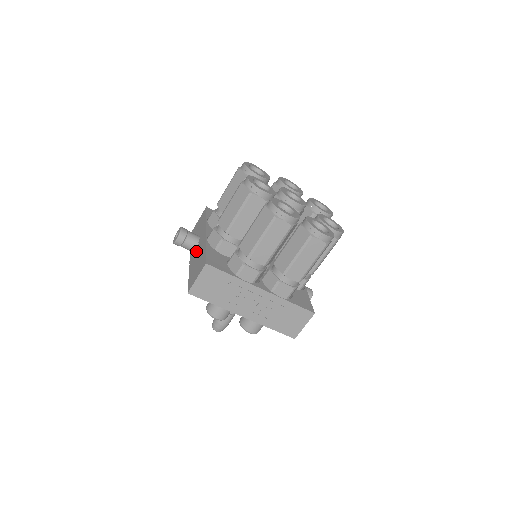
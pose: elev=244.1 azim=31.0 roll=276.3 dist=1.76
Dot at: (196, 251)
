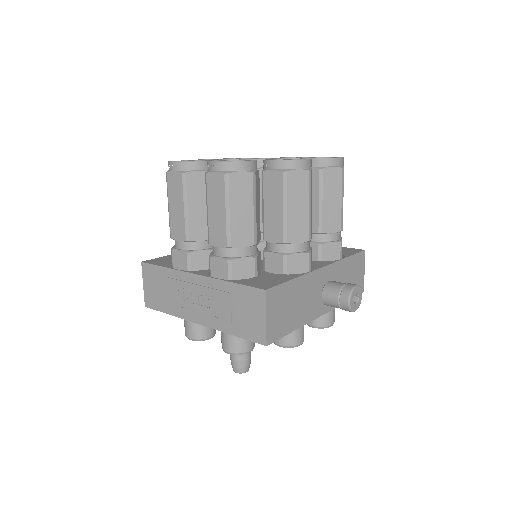
Dot at: occluded
